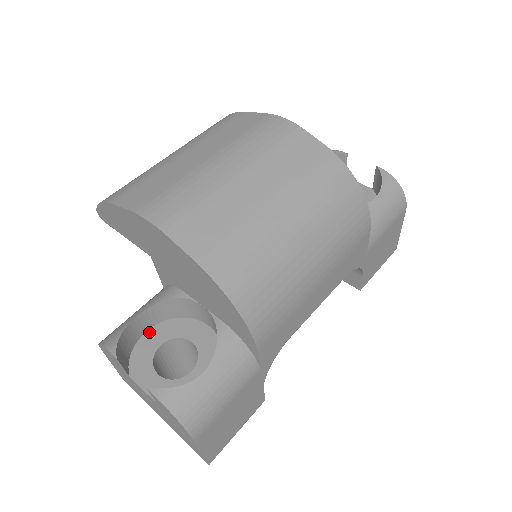
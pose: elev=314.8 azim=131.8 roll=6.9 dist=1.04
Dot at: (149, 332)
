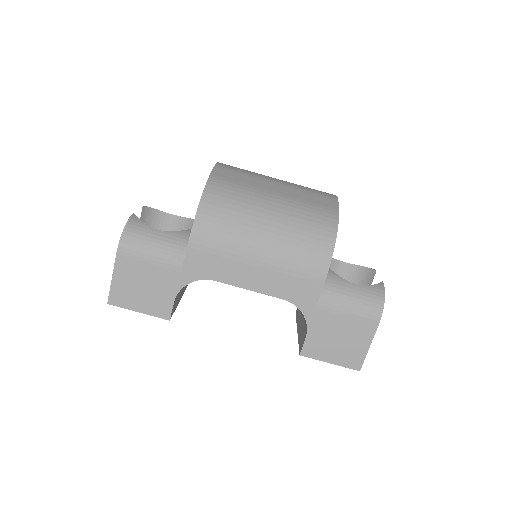
Dot at: occluded
